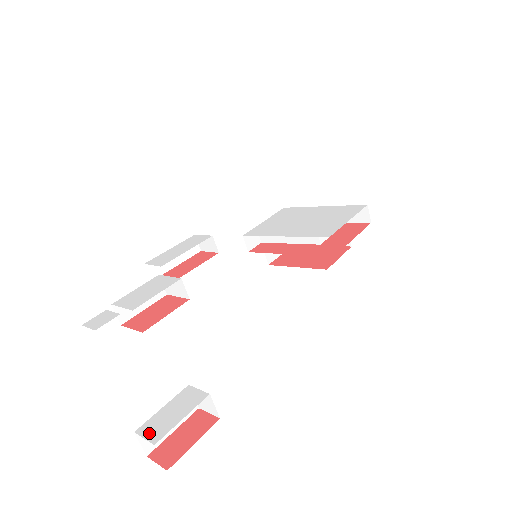
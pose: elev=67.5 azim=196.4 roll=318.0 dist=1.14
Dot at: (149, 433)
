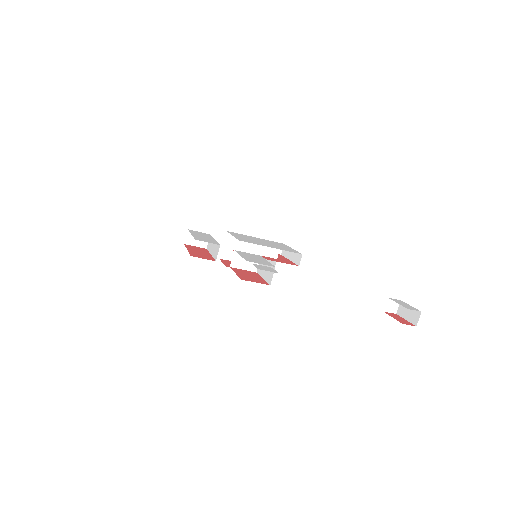
Dot at: (413, 309)
